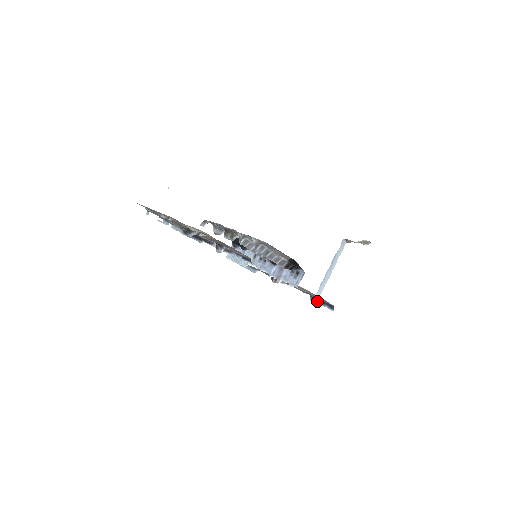
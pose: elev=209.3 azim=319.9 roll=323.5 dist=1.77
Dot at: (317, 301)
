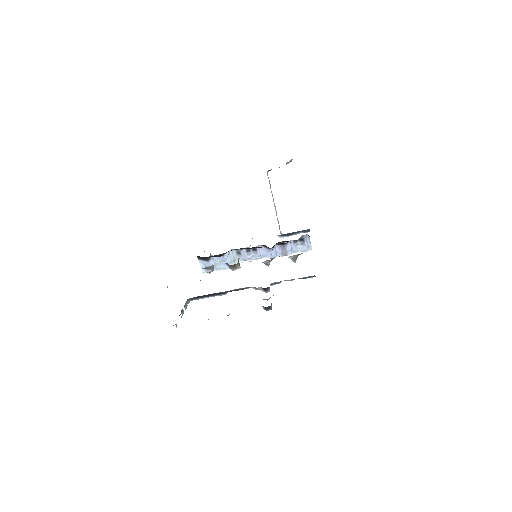
Dot at: (289, 235)
